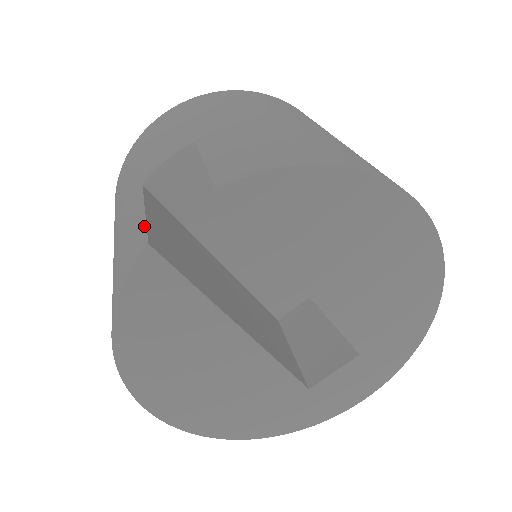
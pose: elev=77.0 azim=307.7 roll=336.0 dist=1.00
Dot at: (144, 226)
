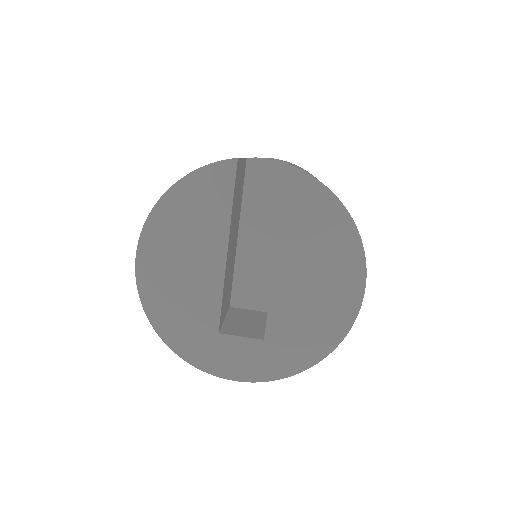
Dot at: occluded
